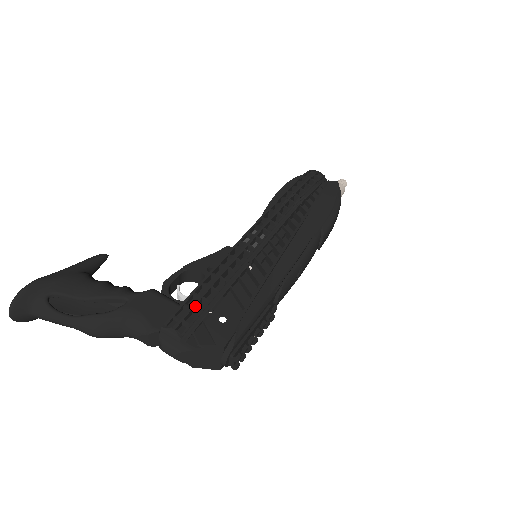
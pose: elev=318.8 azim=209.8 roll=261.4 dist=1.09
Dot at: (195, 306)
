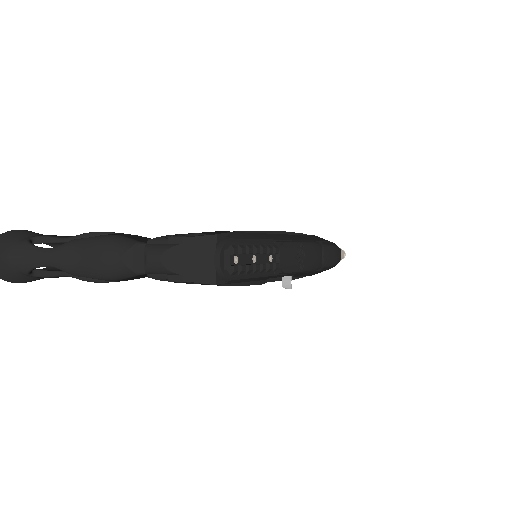
Dot at: occluded
